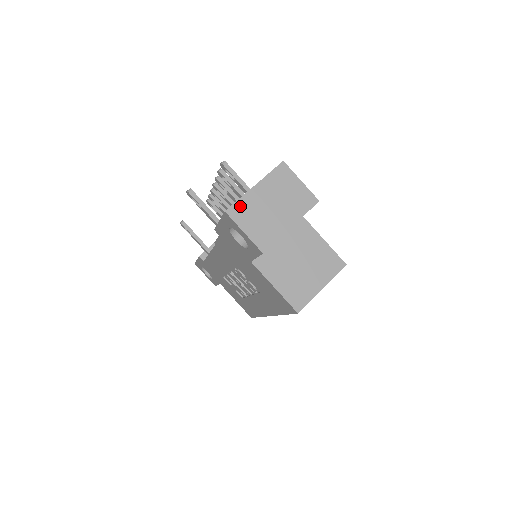
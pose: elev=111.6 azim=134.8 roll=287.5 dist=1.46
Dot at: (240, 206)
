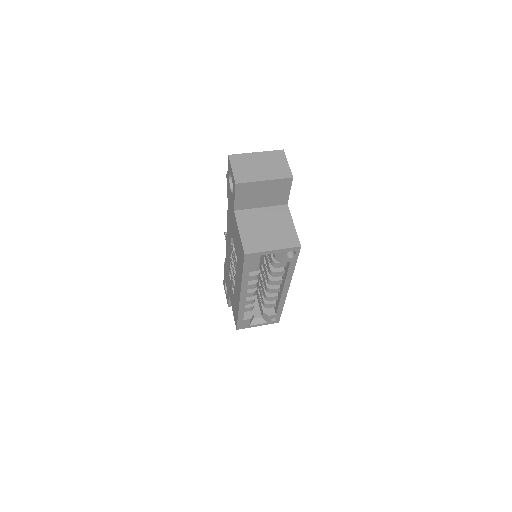
Dot at: (239, 157)
